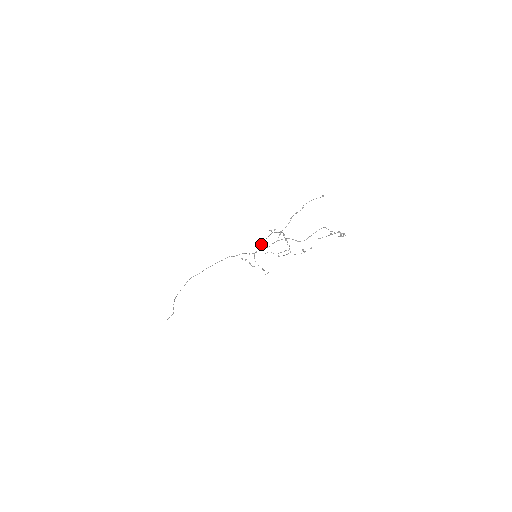
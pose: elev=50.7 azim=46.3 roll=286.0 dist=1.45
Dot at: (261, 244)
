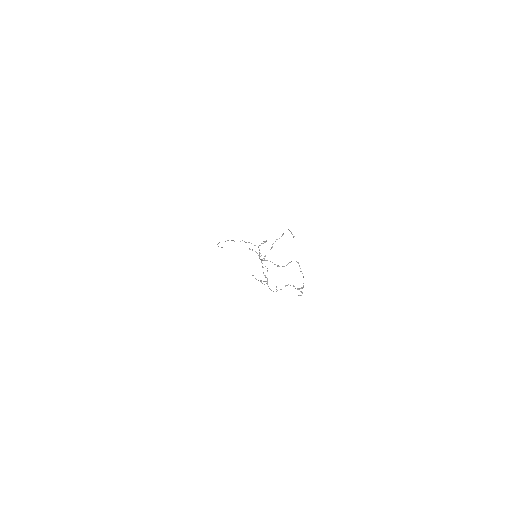
Dot at: (260, 245)
